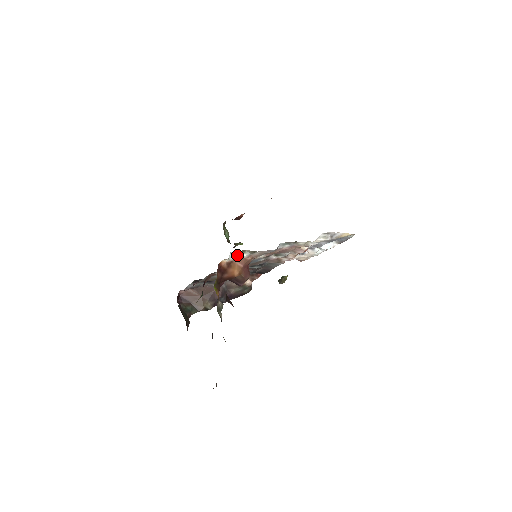
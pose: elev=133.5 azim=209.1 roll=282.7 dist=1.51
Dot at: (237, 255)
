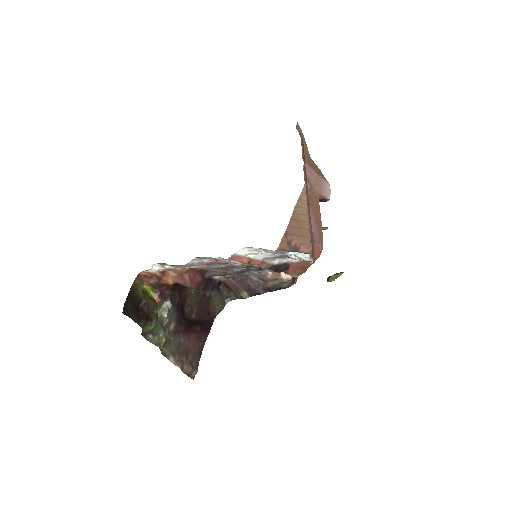
Dot at: (161, 266)
